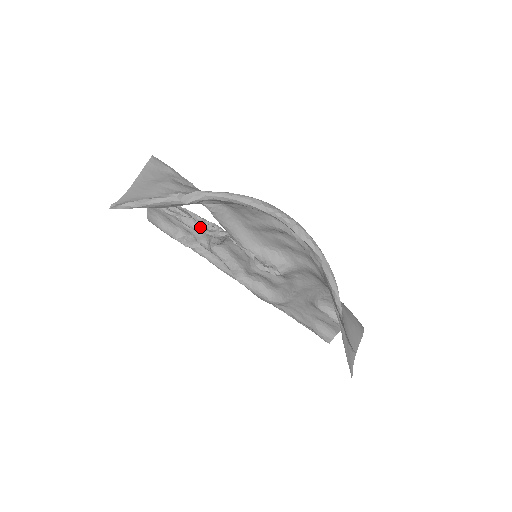
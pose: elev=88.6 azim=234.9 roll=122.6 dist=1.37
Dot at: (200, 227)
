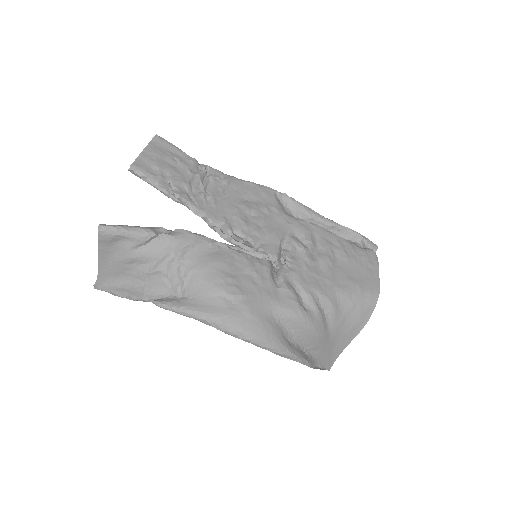
Dot at: occluded
